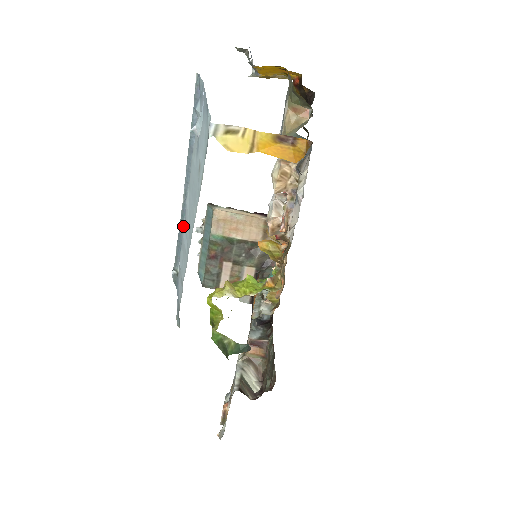
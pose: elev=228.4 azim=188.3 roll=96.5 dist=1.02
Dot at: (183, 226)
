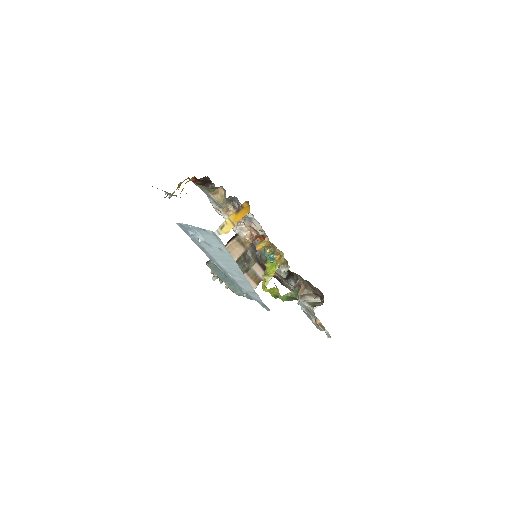
Dot at: (230, 276)
